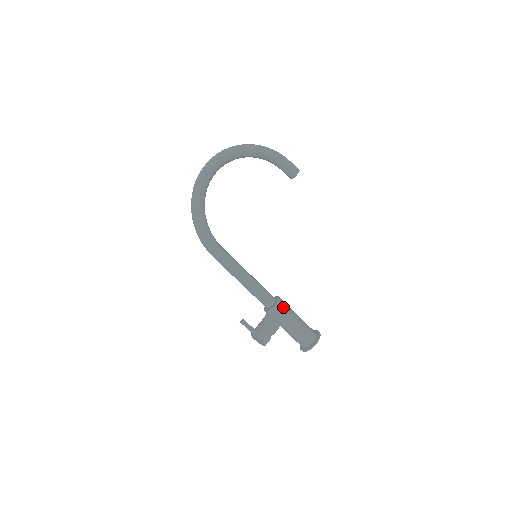
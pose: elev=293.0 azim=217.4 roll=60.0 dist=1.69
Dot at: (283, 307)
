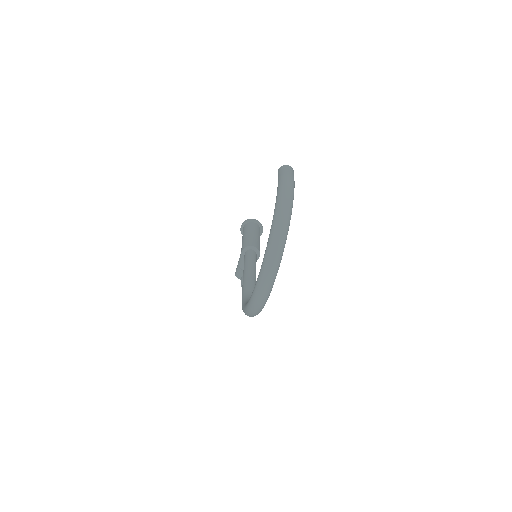
Dot at: occluded
